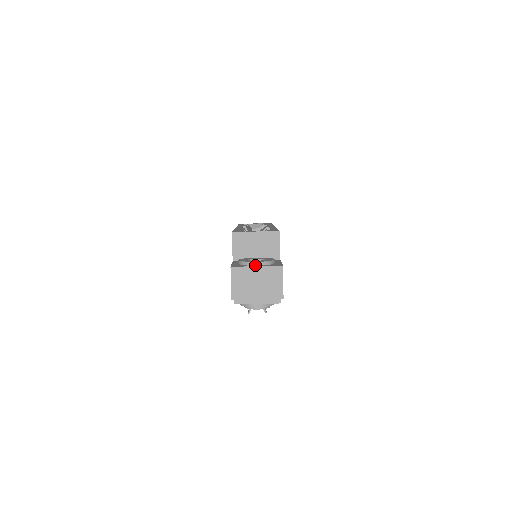
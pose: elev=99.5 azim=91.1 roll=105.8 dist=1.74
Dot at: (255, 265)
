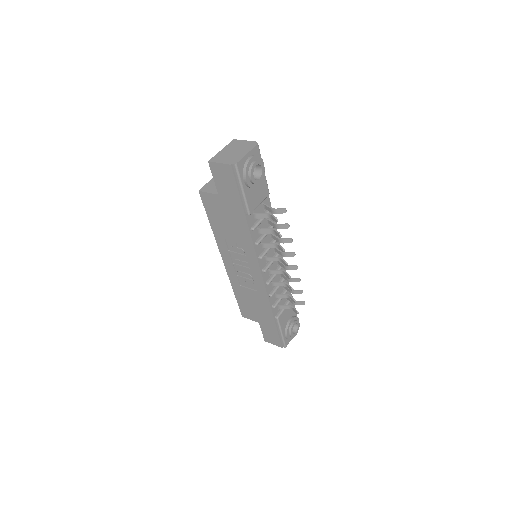
Dot at: occluded
